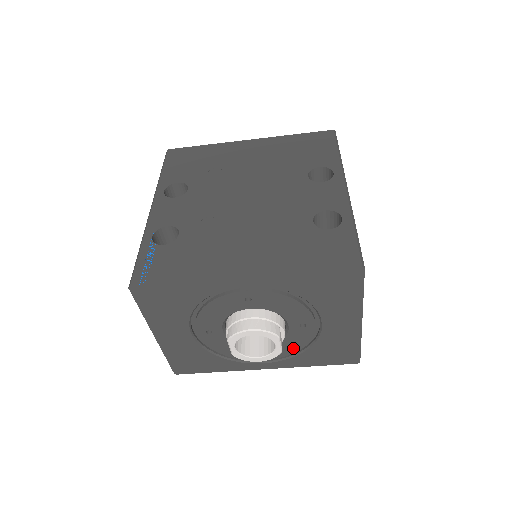
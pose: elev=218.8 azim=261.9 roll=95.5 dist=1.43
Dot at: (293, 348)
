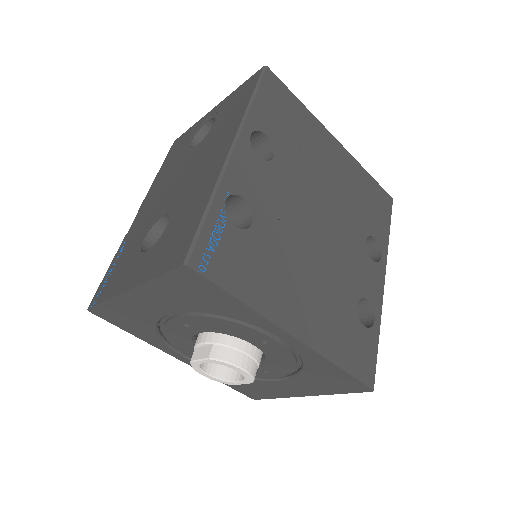
Dot at: occluded
